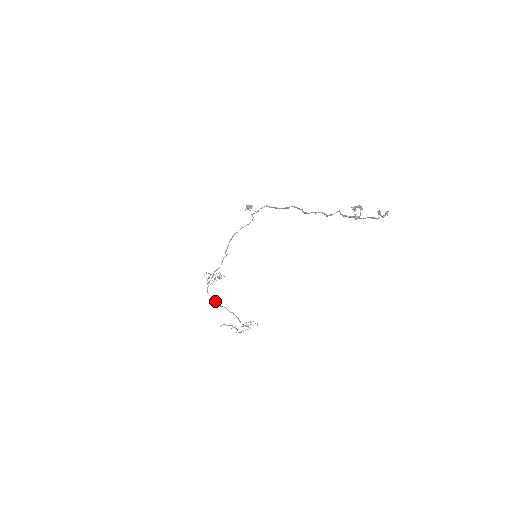
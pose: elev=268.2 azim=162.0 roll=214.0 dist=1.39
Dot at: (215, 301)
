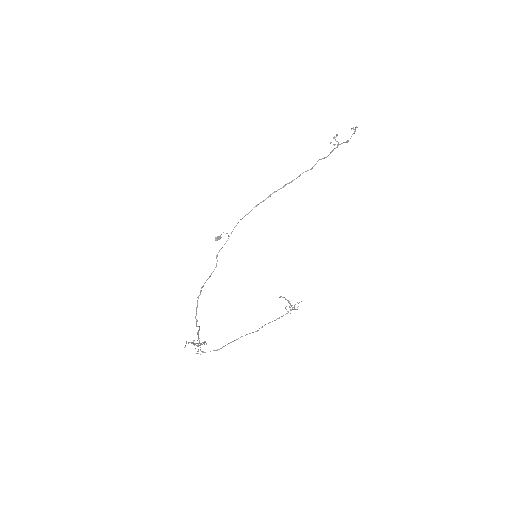
Dot at: (225, 345)
